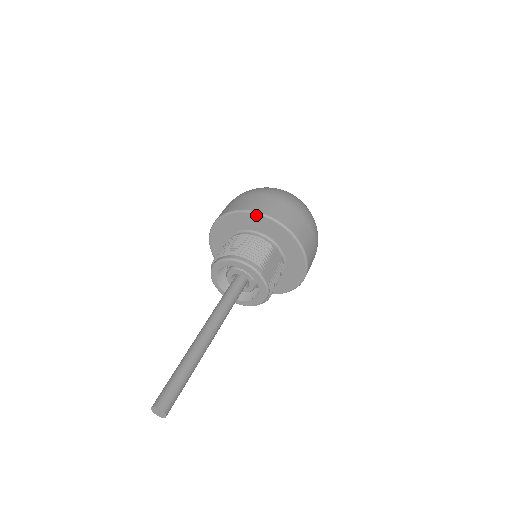
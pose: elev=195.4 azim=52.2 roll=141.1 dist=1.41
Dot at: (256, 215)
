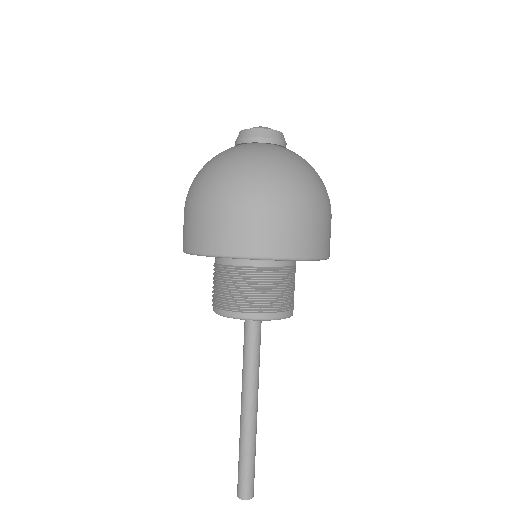
Dot at: occluded
